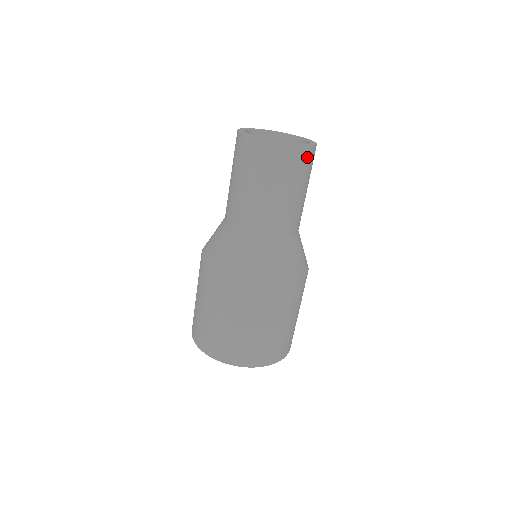
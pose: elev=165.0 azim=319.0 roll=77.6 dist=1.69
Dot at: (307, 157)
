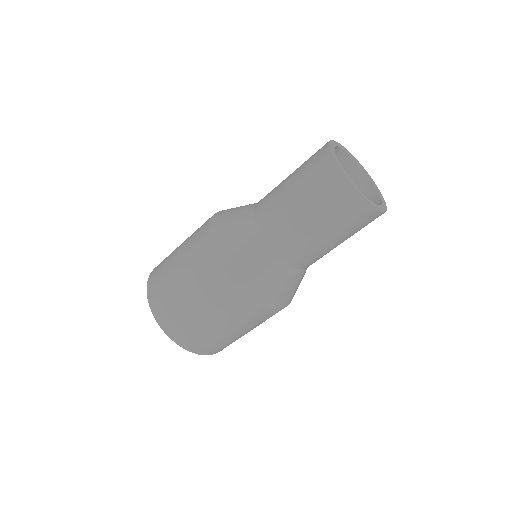
Dot at: occluded
